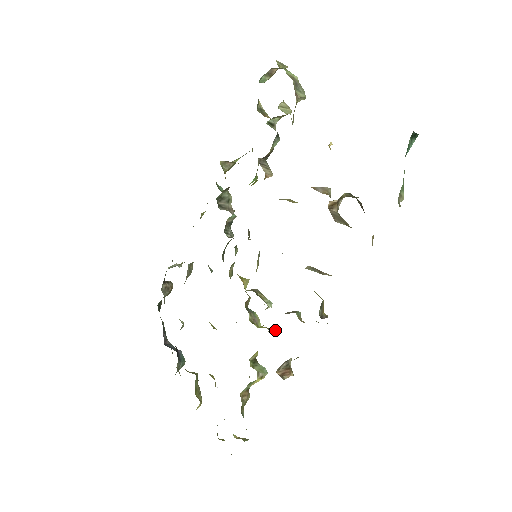
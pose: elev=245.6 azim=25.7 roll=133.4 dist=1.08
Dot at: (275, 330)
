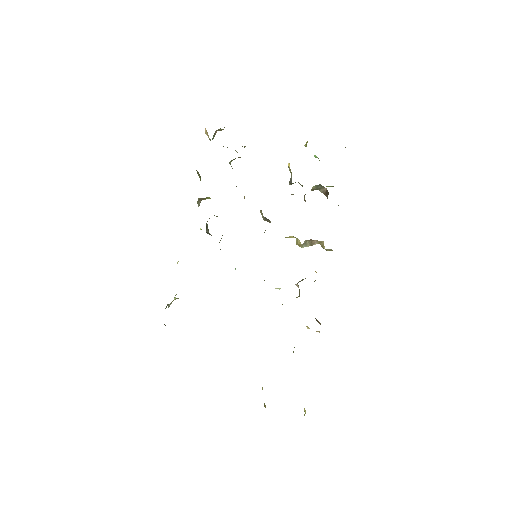
Dot at: occluded
